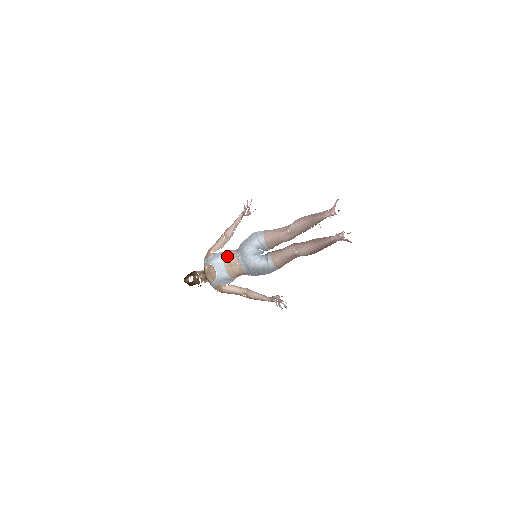
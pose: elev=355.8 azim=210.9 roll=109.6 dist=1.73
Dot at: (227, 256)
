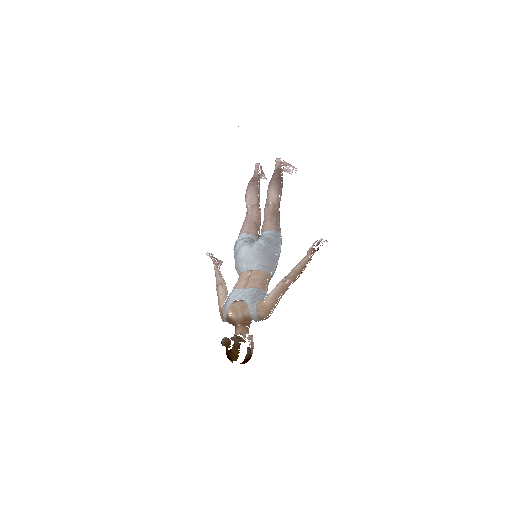
Dot at: (235, 284)
